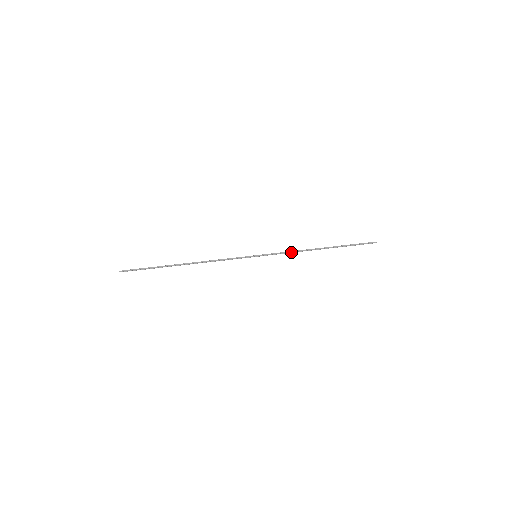
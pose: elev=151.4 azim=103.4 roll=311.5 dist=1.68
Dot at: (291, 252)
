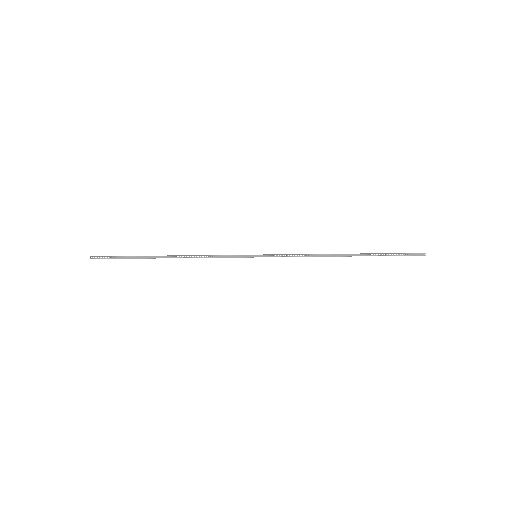
Dot at: (303, 256)
